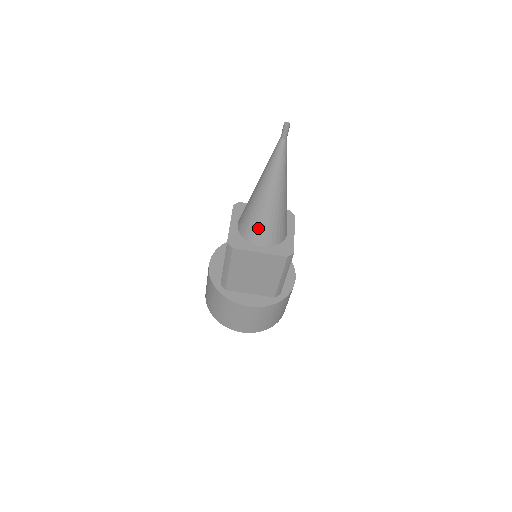
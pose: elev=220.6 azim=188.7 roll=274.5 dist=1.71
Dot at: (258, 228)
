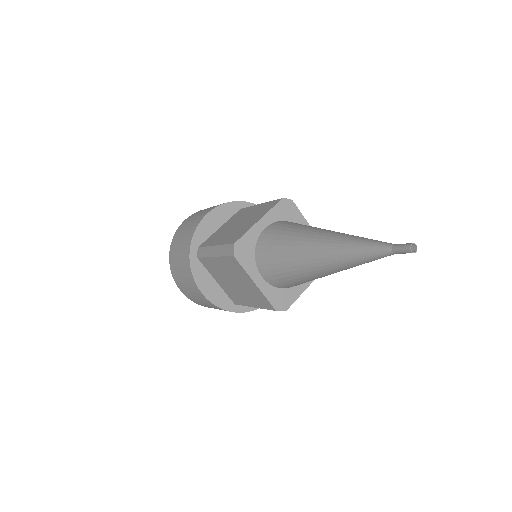
Dot at: occluded
